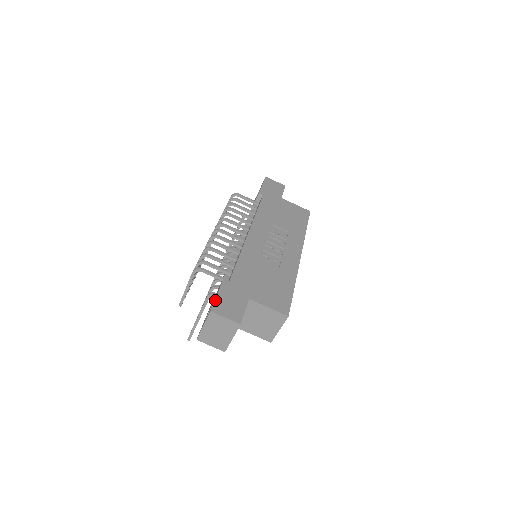
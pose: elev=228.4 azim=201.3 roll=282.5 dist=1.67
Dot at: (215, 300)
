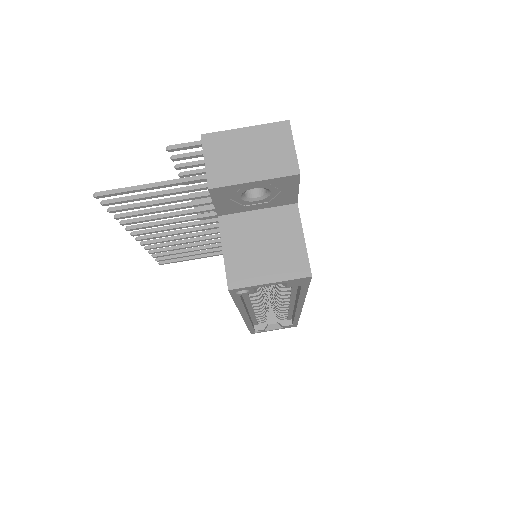
Dot at: occluded
